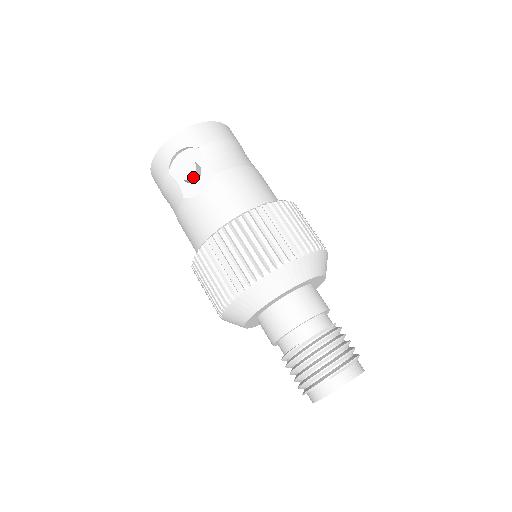
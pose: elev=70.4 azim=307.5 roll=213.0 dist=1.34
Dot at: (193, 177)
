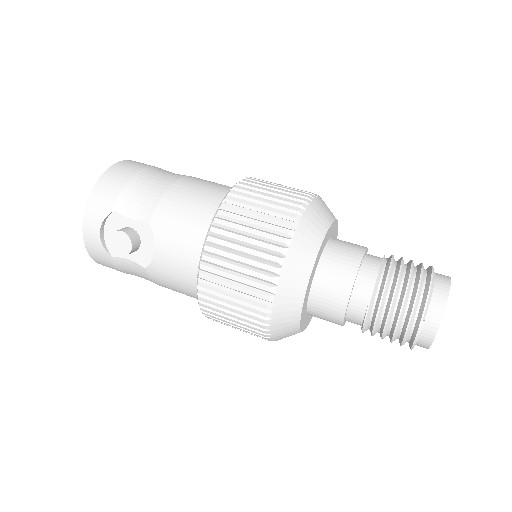
Dot at: (133, 245)
